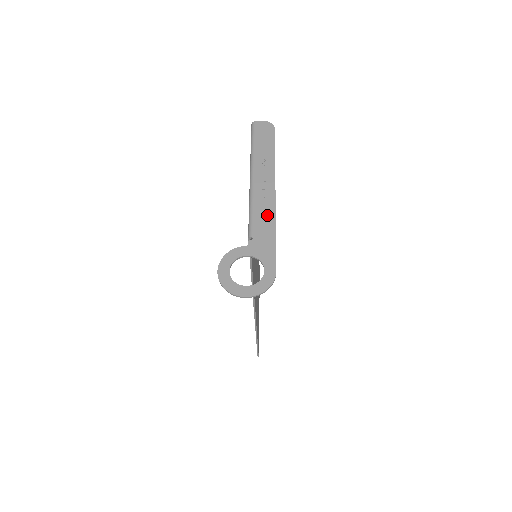
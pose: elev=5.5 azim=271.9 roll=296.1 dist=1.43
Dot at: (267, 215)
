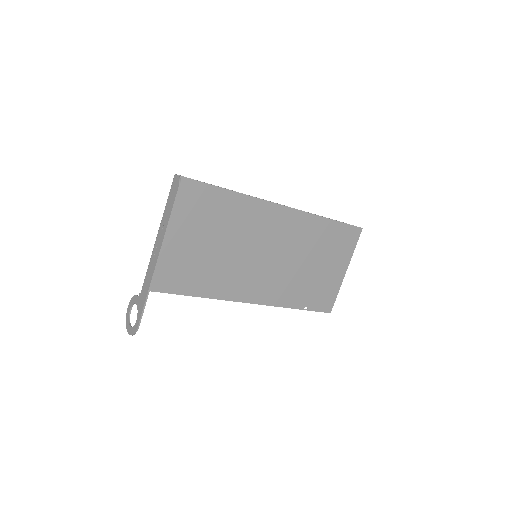
Dot at: (149, 277)
